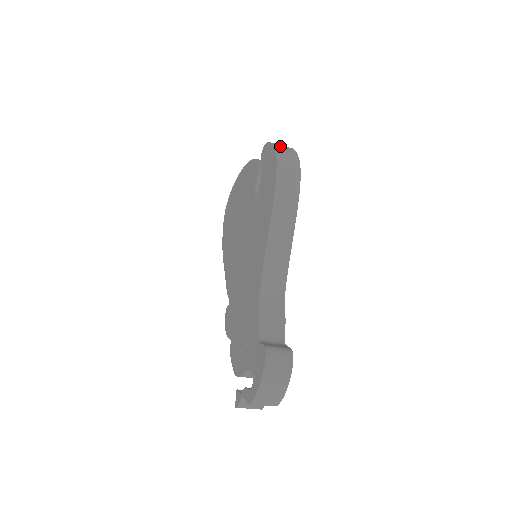
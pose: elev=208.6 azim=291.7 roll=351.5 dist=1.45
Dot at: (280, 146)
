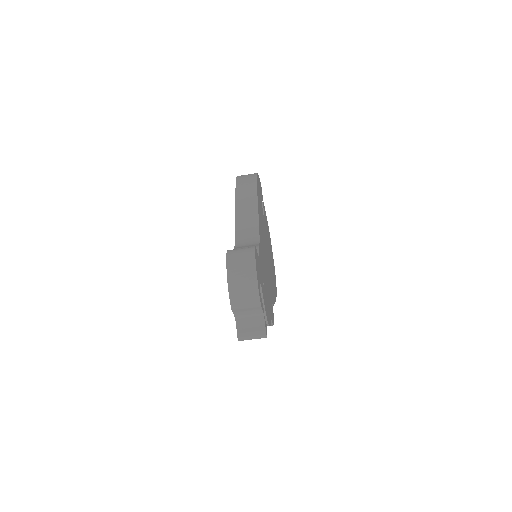
Dot at: occluded
